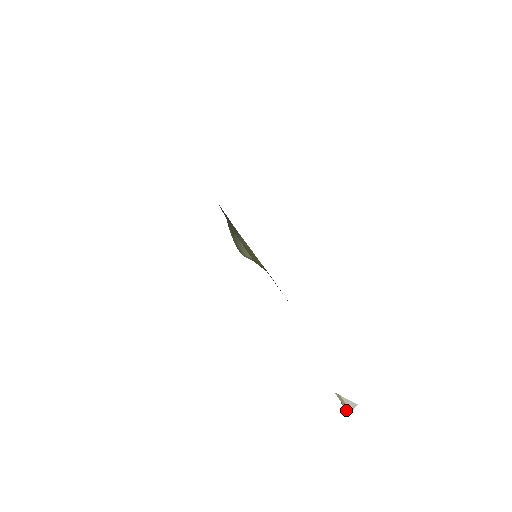
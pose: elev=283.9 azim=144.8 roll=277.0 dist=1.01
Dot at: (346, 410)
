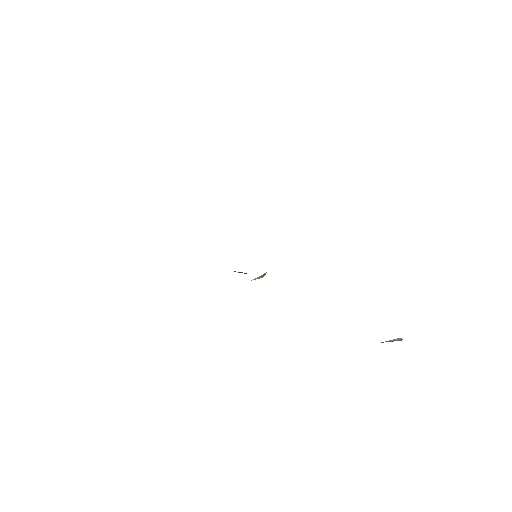
Dot at: (399, 340)
